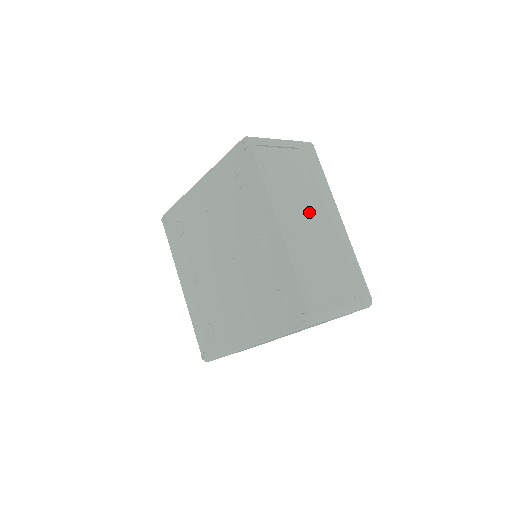
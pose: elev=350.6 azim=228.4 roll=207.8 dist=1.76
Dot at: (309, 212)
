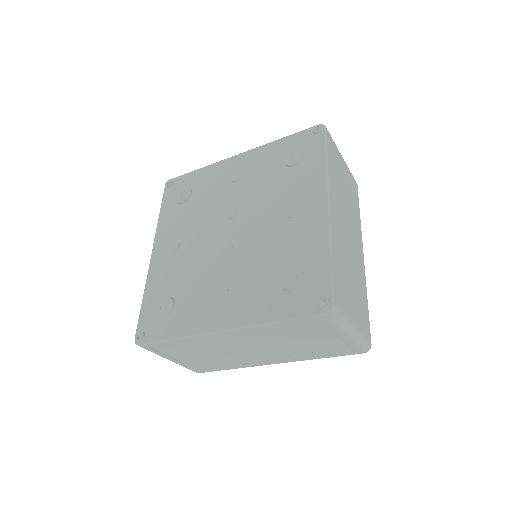
Dot at: occluded
